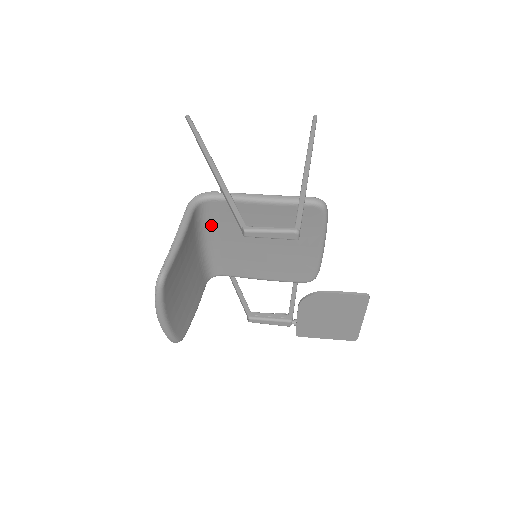
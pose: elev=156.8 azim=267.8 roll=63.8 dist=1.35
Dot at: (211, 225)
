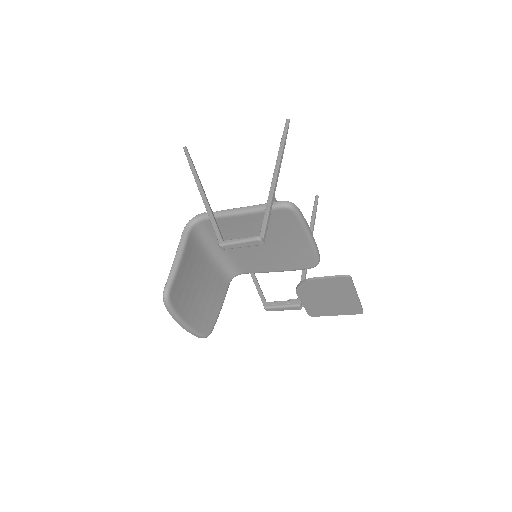
Dot at: (213, 238)
